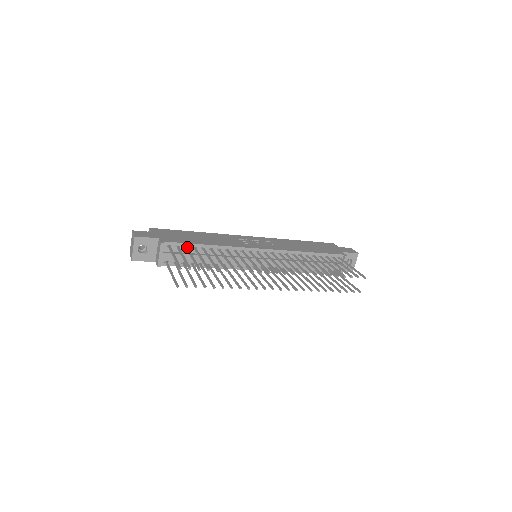
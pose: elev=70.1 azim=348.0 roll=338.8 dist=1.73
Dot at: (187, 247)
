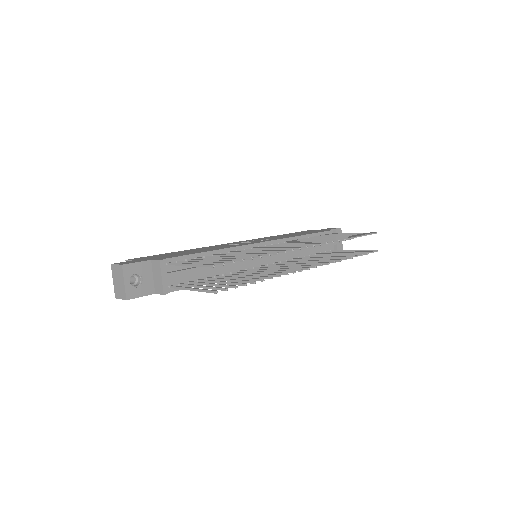
Dot at: (189, 259)
